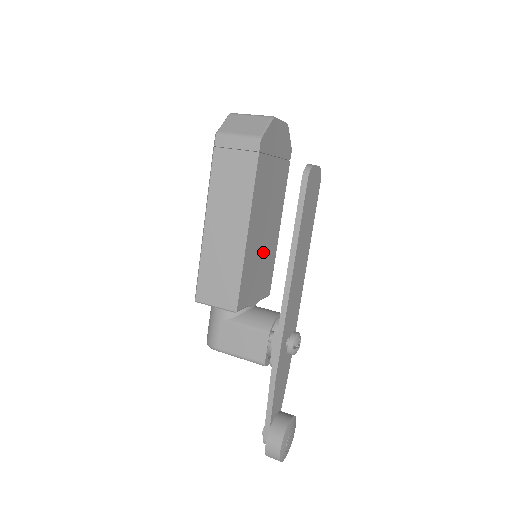
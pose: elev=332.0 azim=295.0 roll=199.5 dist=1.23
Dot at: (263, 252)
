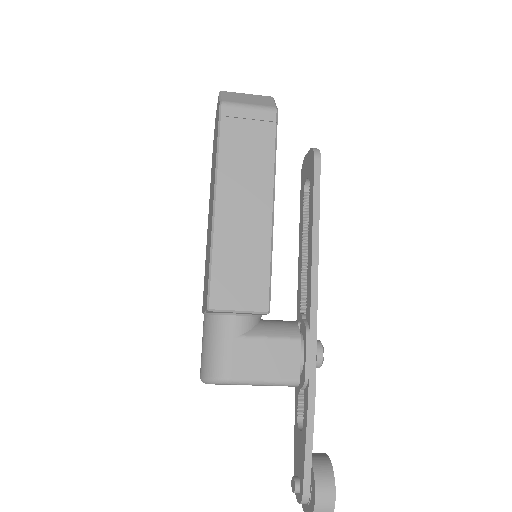
Dot at: occluded
